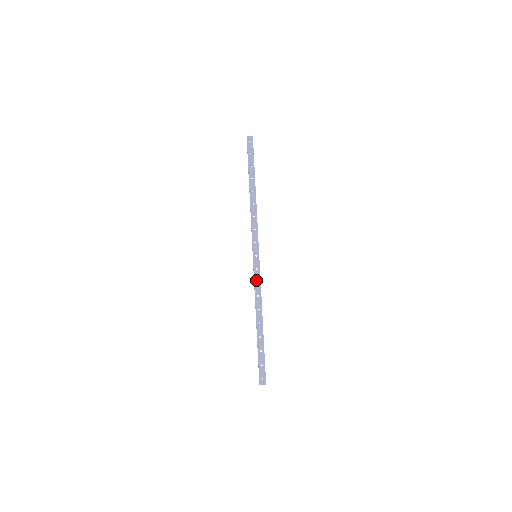
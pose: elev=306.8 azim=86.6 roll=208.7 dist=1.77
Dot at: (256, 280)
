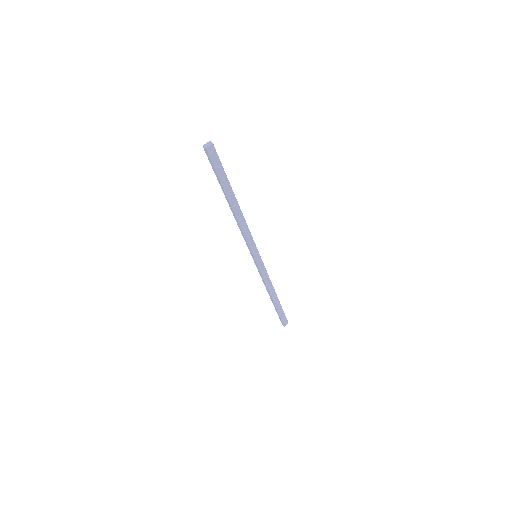
Dot at: (263, 274)
